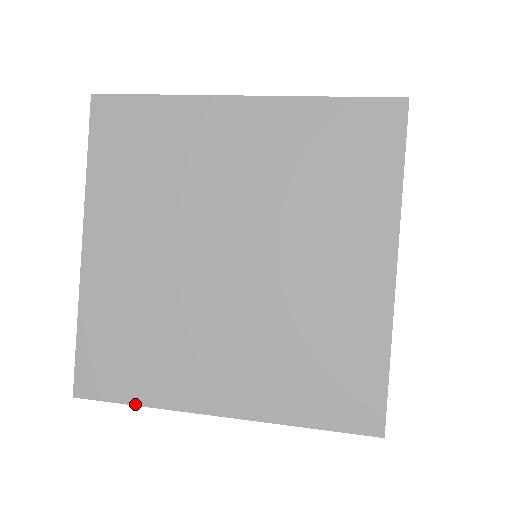
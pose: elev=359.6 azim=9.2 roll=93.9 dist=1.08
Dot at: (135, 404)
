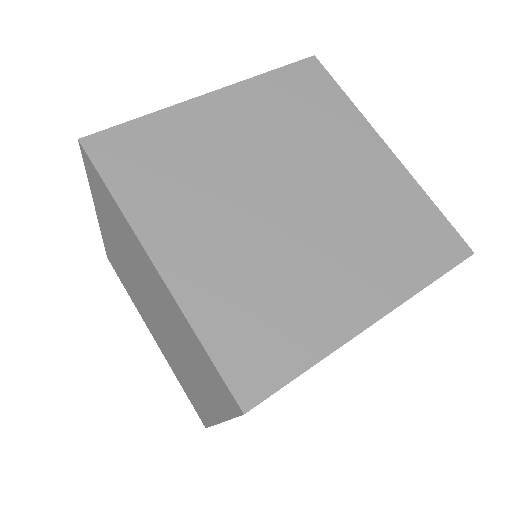
Dot at: (305, 370)
